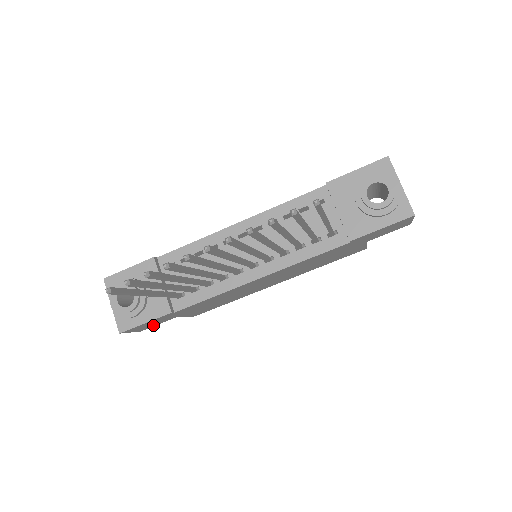
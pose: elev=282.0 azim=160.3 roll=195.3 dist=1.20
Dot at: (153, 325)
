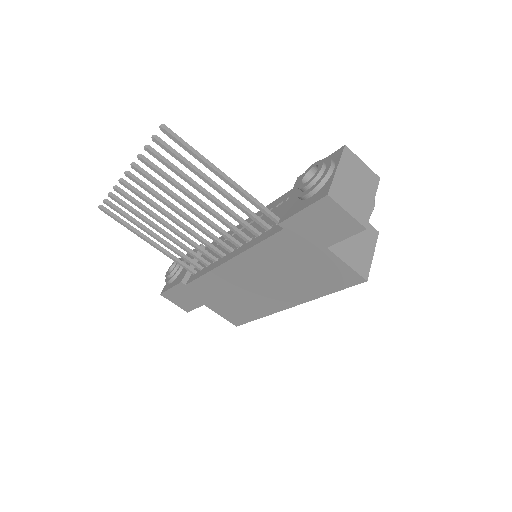
Dot at: (191, 306)
